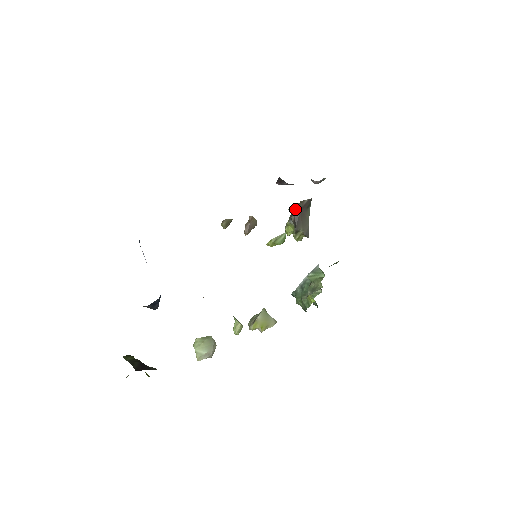
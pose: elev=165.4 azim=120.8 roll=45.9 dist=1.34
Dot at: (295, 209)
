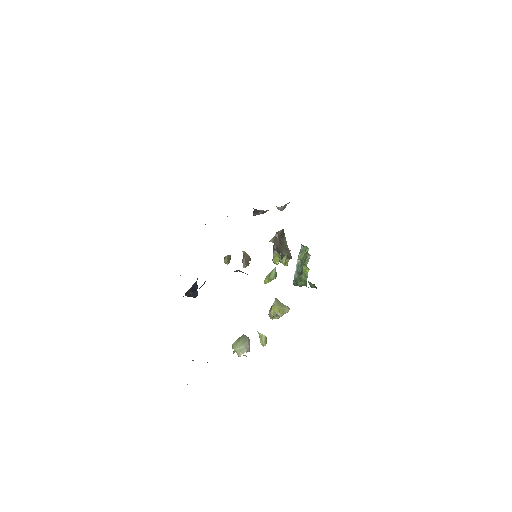
Dot at: (274, 240)
